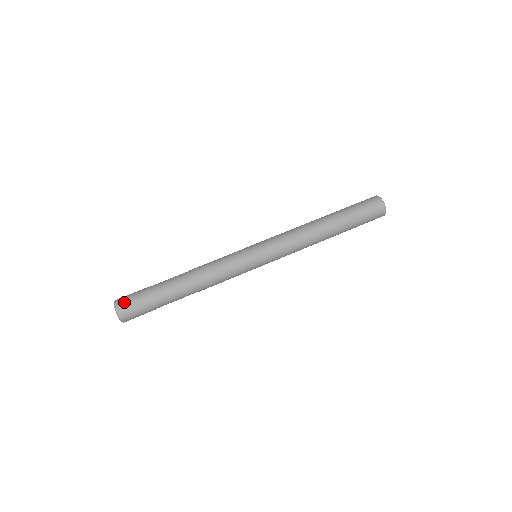
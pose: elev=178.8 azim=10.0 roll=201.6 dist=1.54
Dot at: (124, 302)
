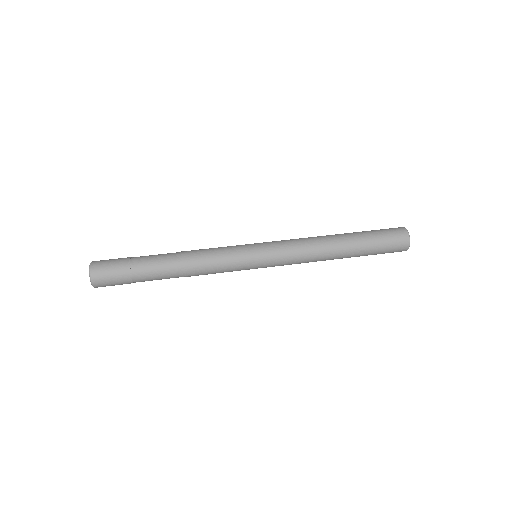
Dot at: (101, 261)
